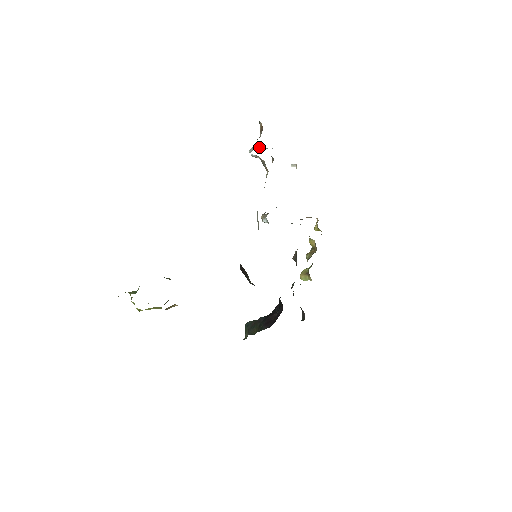
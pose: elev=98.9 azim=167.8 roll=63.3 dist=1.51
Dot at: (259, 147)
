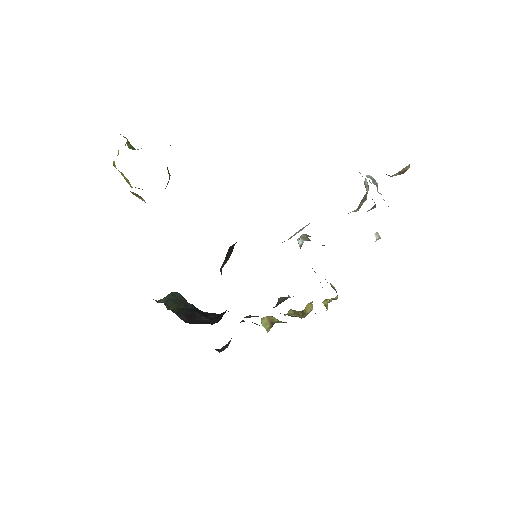
Dot at: occluded
